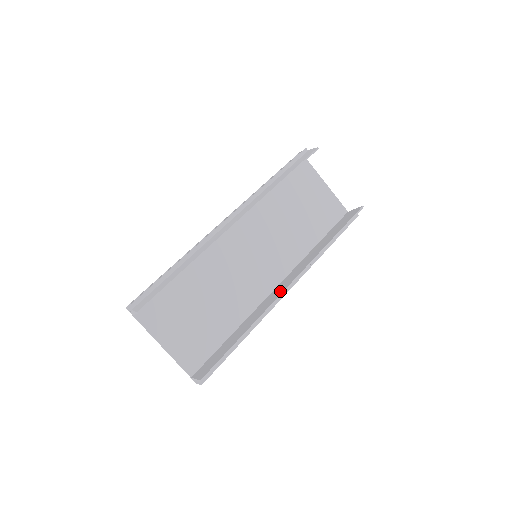
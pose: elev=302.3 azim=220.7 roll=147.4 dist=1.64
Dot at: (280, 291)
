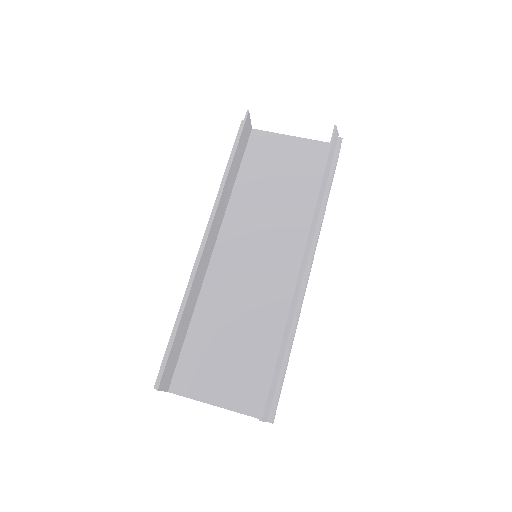
Dot at: occluded
